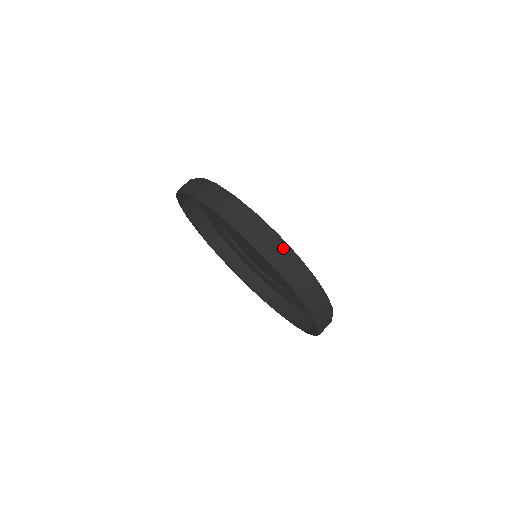
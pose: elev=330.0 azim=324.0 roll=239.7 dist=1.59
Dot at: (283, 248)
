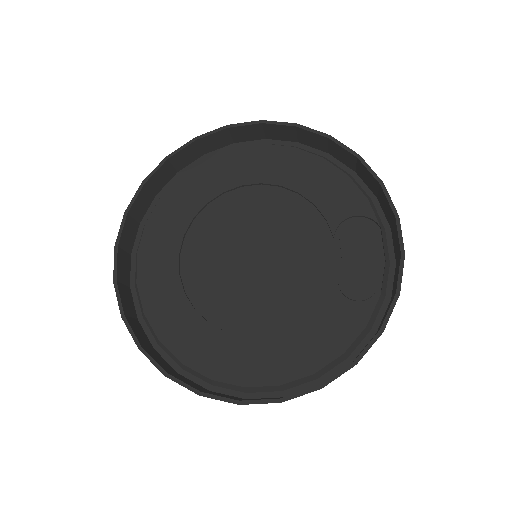
Dot at: occluded
